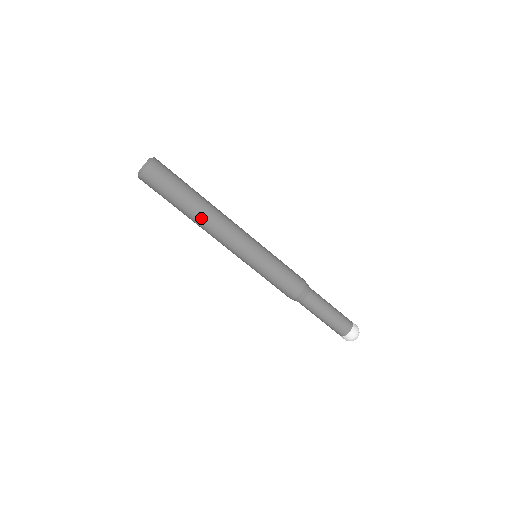
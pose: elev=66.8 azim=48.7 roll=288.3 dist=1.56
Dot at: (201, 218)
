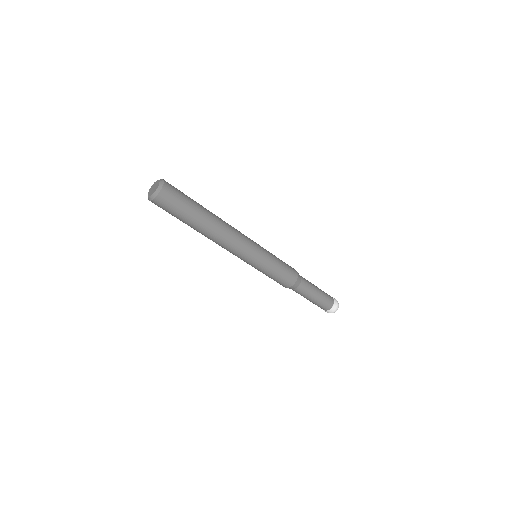
Dot at: occluded
